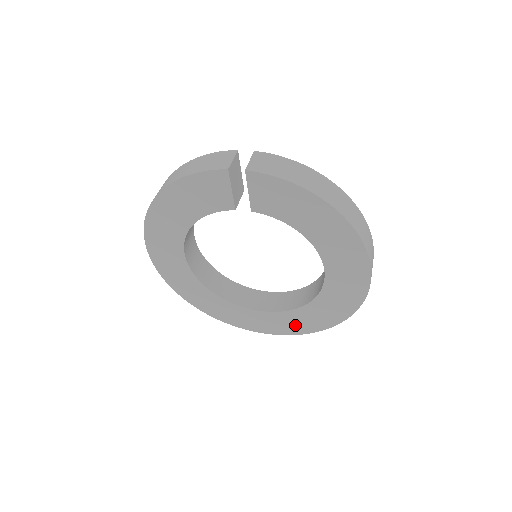
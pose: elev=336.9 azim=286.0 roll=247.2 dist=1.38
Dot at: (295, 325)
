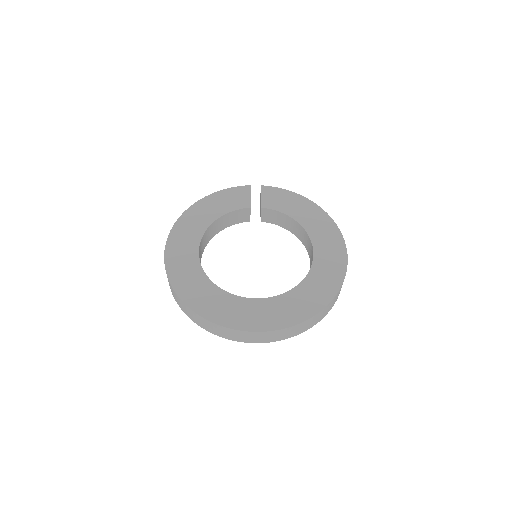
Dot at: (291, 312)
